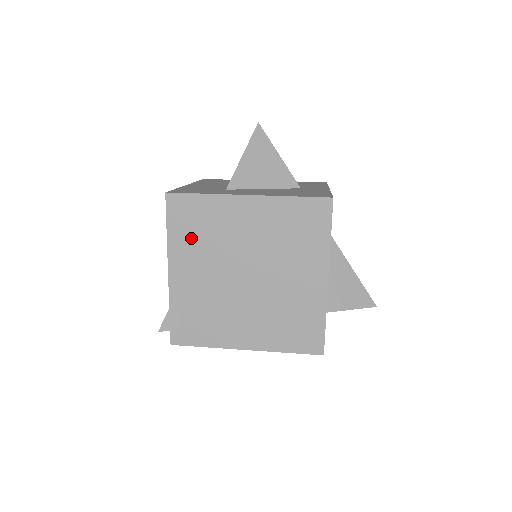
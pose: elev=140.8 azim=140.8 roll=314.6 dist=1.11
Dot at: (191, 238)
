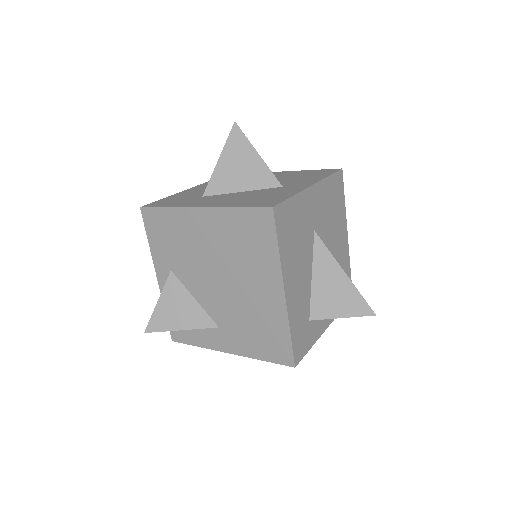
Dot at: (166, 248)
